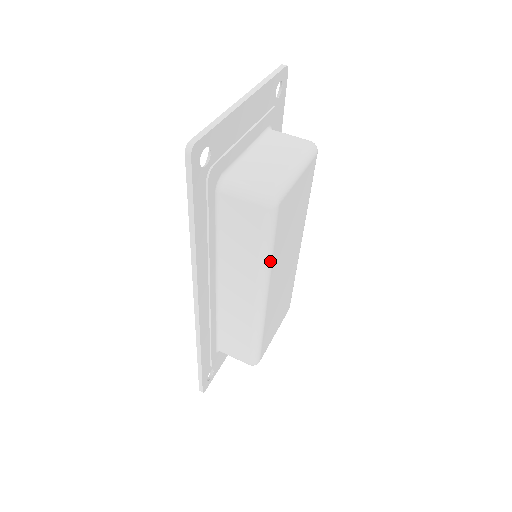
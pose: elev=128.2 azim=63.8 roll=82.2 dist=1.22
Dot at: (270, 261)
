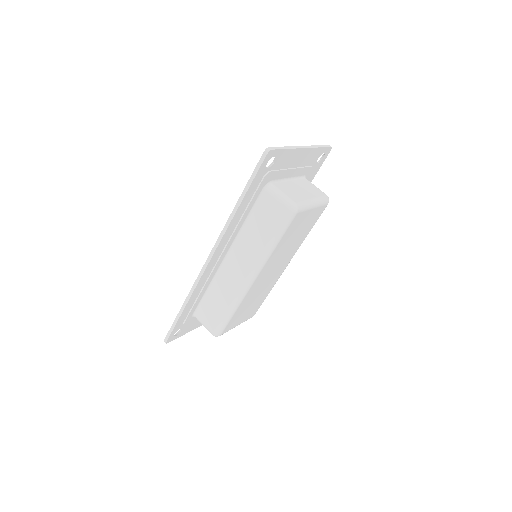
Dot at: (272, 251)
